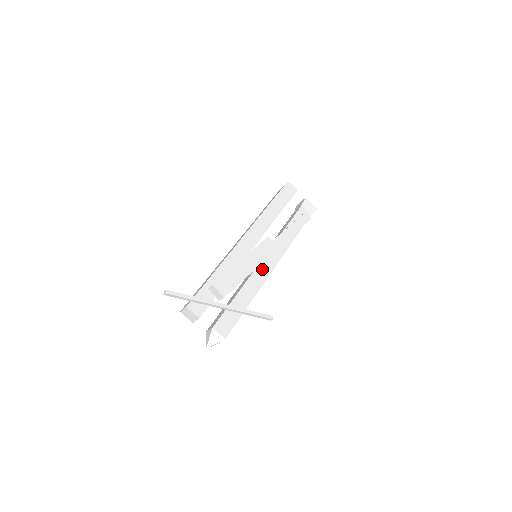
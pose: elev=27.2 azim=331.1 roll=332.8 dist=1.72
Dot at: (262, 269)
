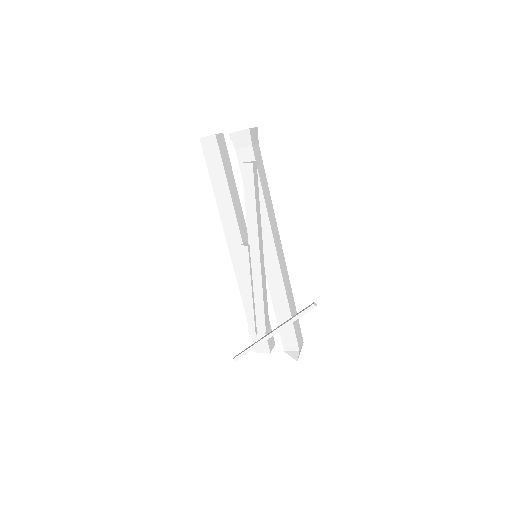
Dot at: (270, 267)
